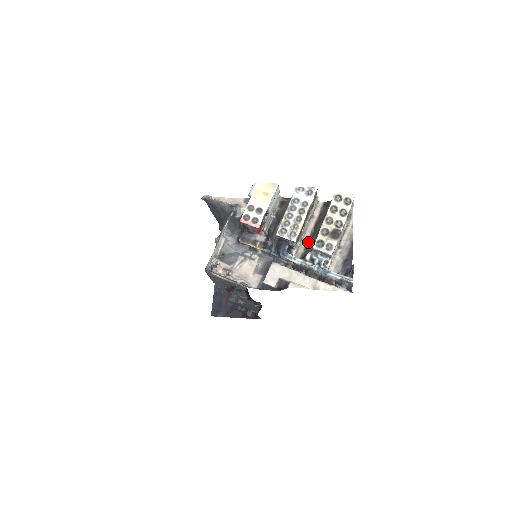
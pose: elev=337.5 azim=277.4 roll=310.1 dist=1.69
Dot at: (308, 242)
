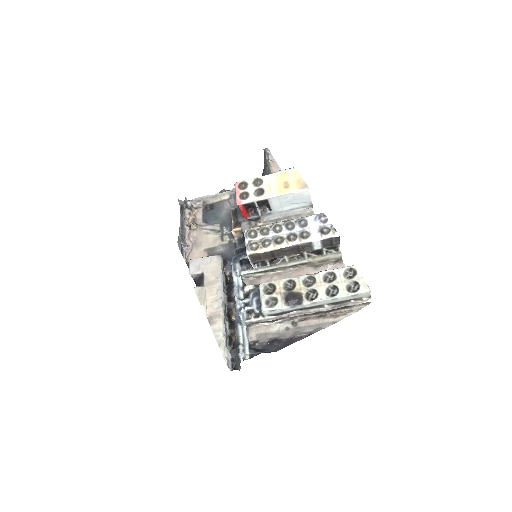
Dot at: occluded
